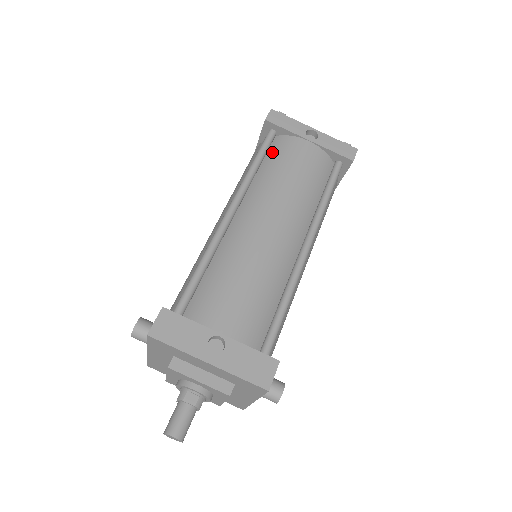
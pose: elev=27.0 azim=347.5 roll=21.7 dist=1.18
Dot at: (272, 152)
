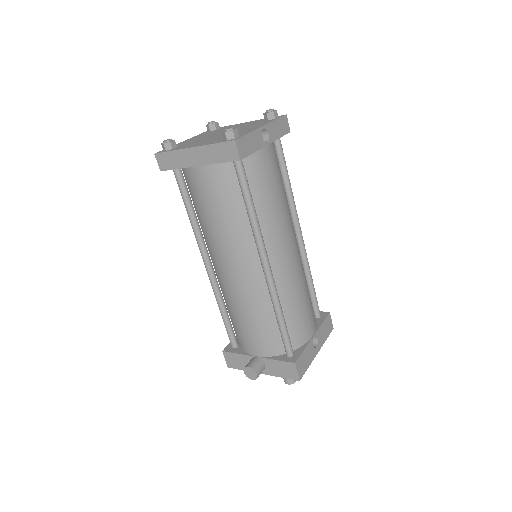
Dot at: (250, 182)
